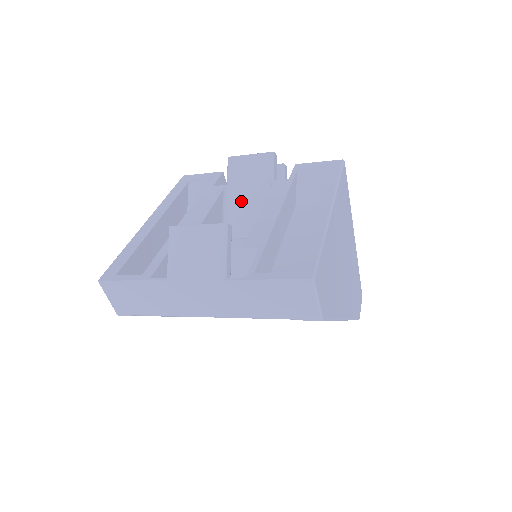
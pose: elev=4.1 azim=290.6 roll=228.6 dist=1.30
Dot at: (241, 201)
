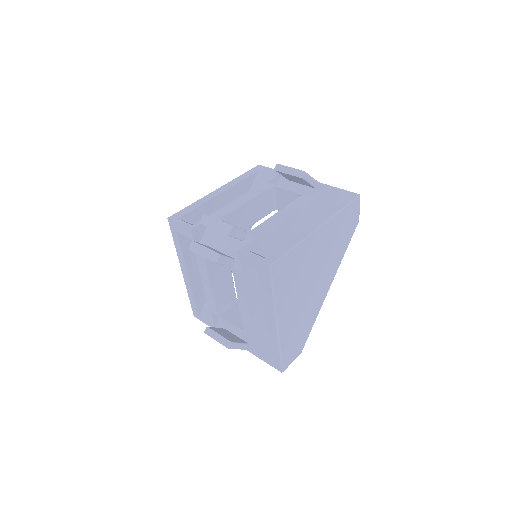
Dot at: occluded
